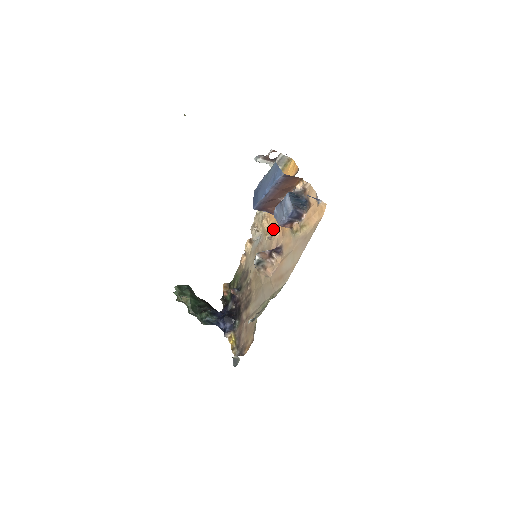
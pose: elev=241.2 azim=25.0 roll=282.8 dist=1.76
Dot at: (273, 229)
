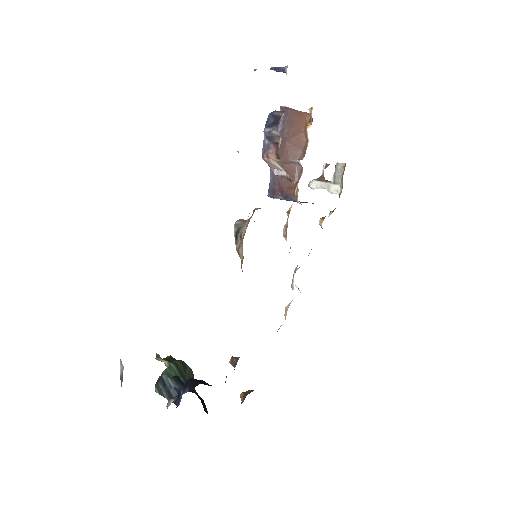
Dot at: occluded
